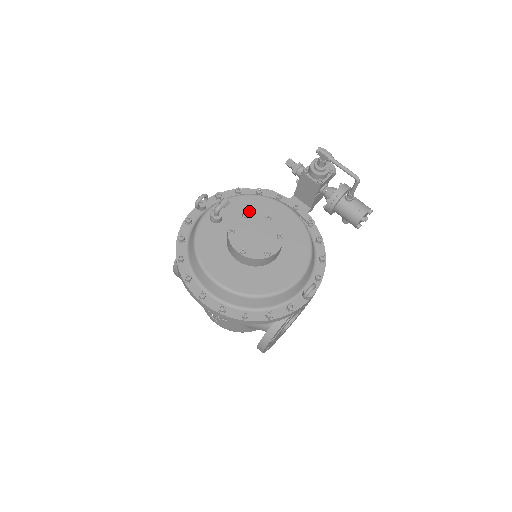
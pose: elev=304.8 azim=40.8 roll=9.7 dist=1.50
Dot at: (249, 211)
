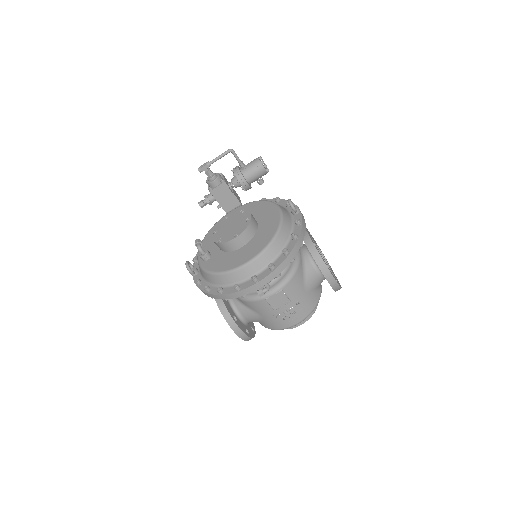
Dot at: (214, 229)
